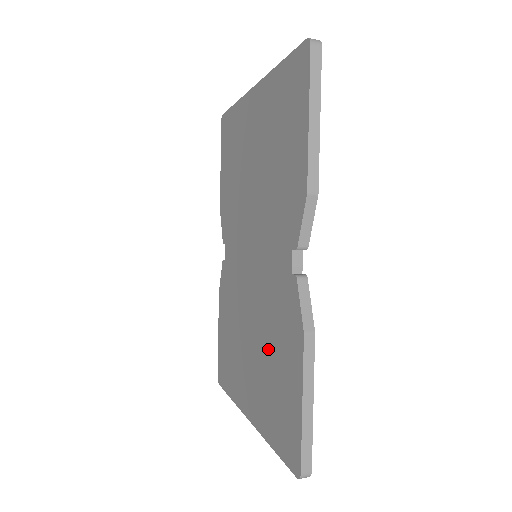
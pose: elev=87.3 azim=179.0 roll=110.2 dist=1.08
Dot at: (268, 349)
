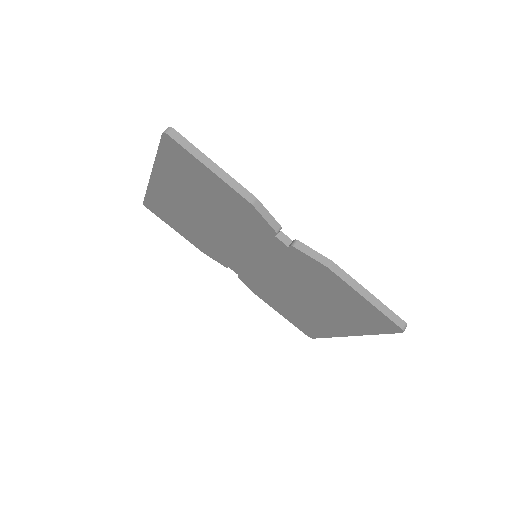
Dot at: (318, 293)
